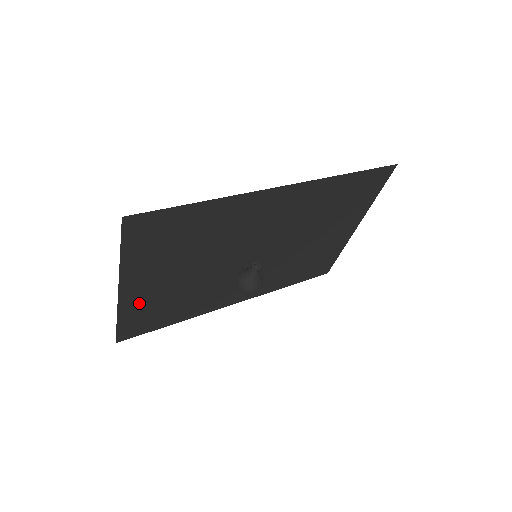
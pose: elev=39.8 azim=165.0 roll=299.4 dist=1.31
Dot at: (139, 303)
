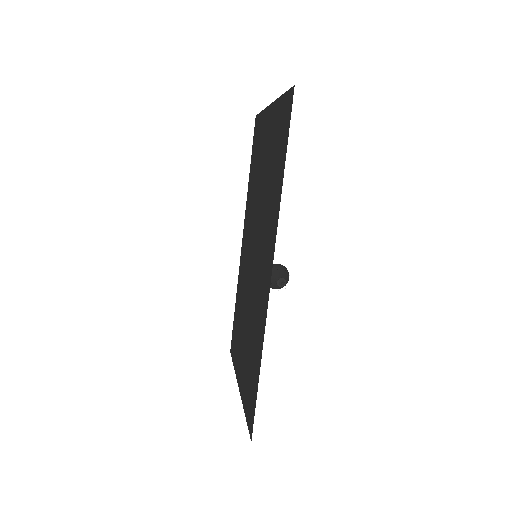
Dot at: (237, 357)
